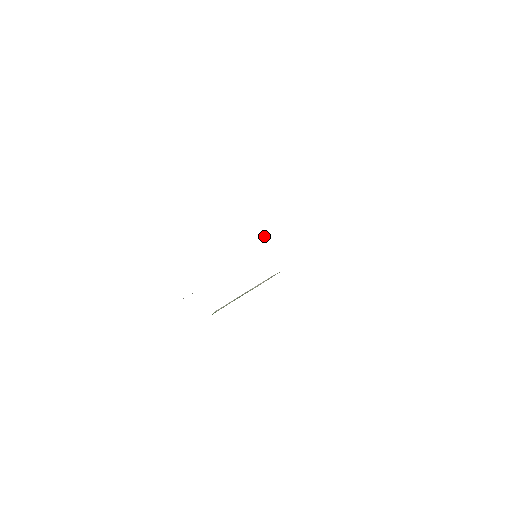
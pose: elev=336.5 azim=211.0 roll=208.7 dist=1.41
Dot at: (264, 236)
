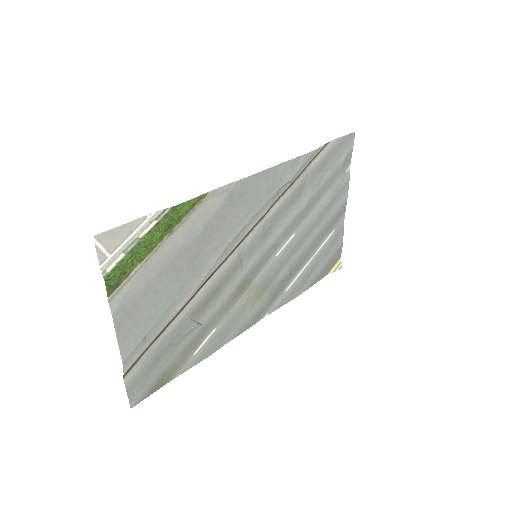
Dot at: (338, 267)
